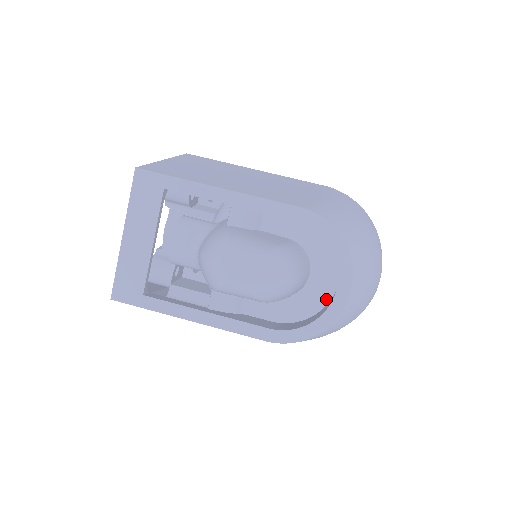
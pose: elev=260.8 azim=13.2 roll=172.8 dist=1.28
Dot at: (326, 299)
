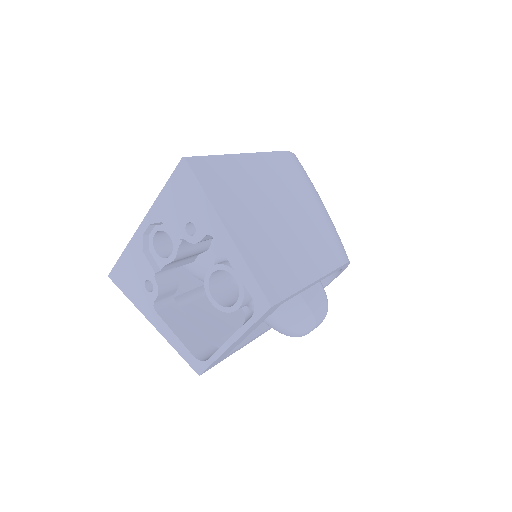
Dot at: occluded
